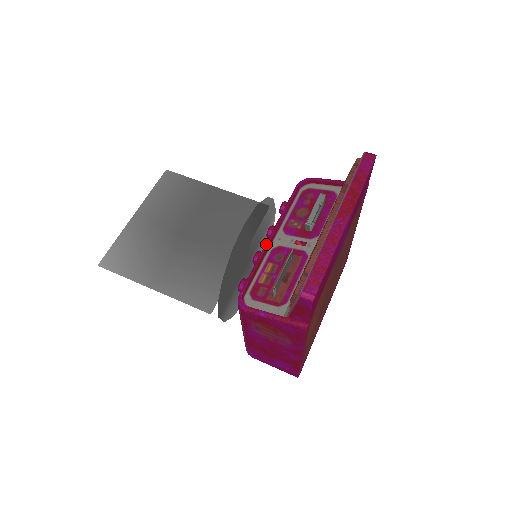
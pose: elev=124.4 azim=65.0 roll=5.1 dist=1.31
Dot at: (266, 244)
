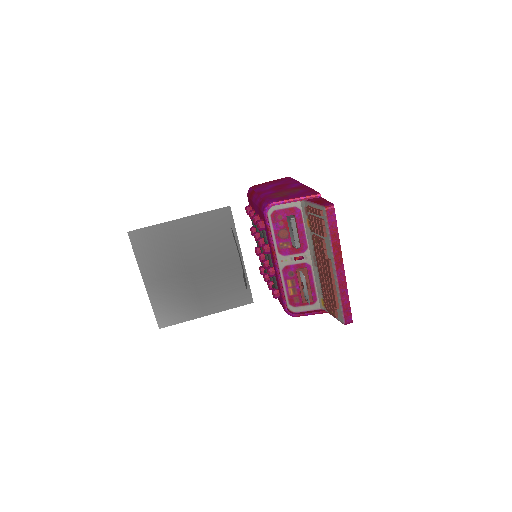
Dot at: (277, 271)
